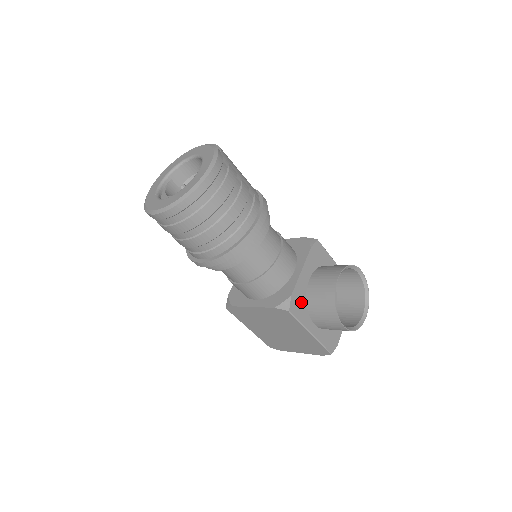
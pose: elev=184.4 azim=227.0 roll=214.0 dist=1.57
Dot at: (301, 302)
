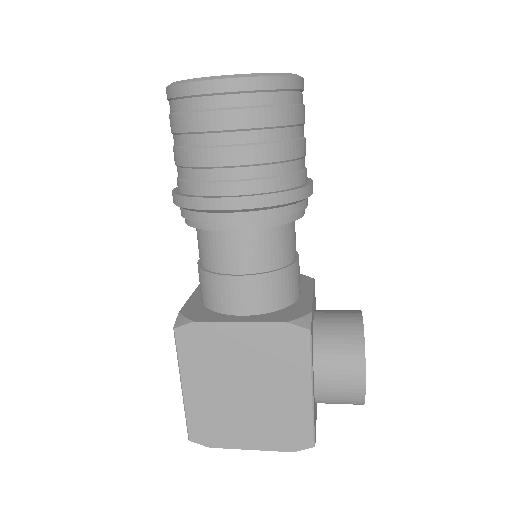
Dot at: (312, 333)
